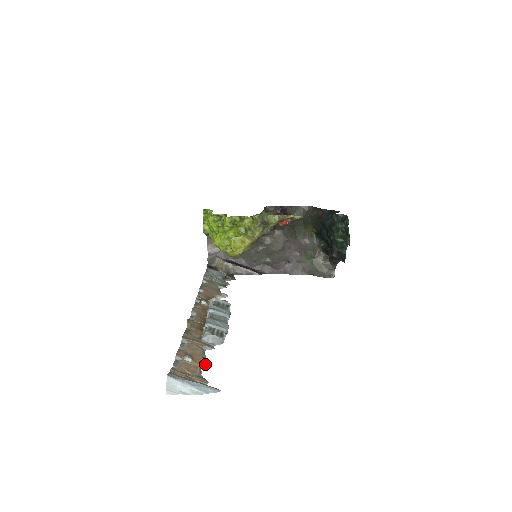
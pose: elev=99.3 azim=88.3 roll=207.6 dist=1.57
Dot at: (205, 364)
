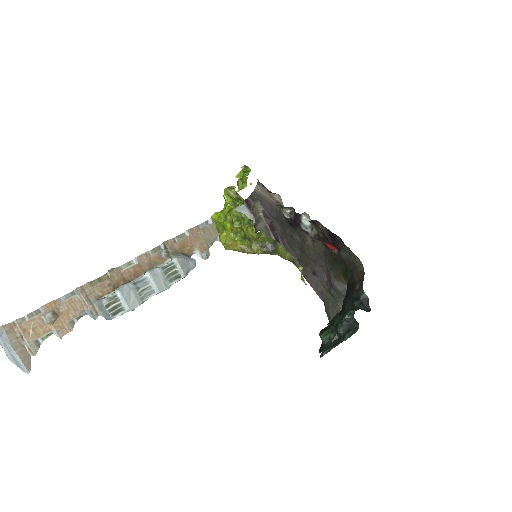
Dot at: (60, 332)
